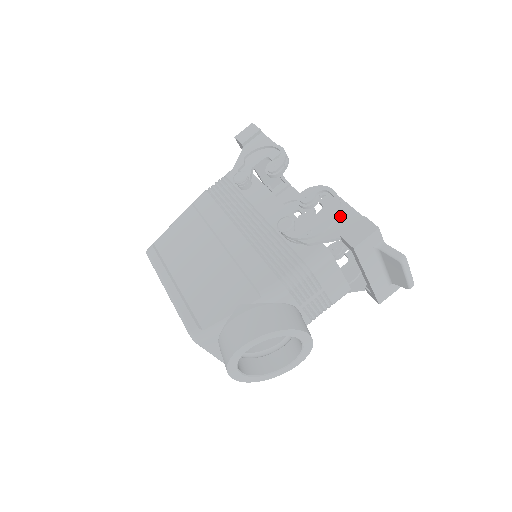
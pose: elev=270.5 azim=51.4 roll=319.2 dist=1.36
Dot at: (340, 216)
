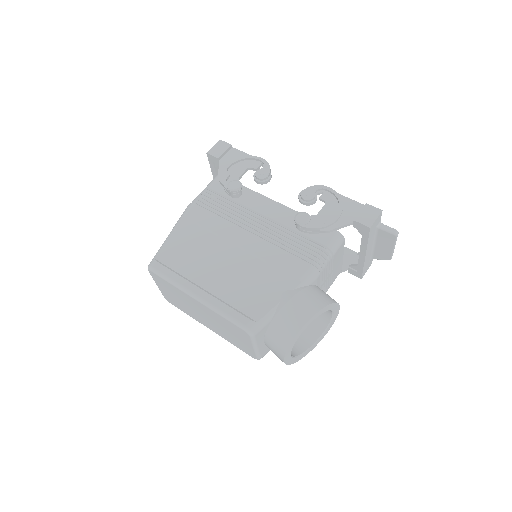
Dot at: (344, 206)
